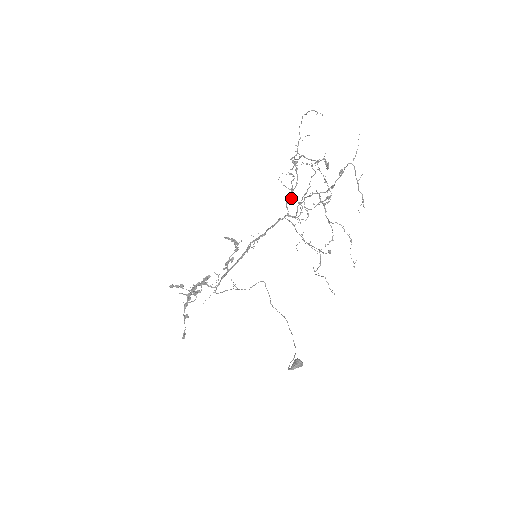
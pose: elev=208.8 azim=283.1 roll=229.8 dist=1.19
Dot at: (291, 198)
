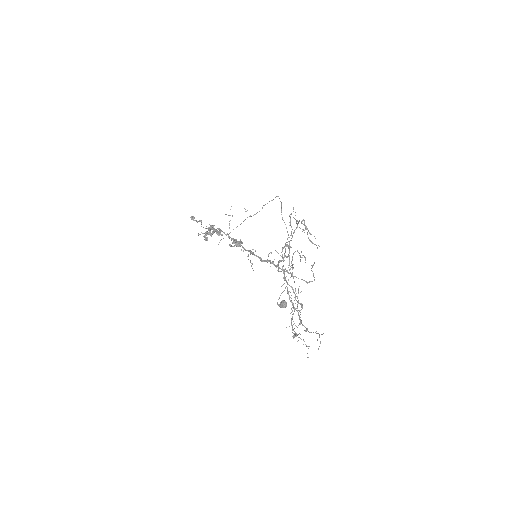
Dot at: occluded
